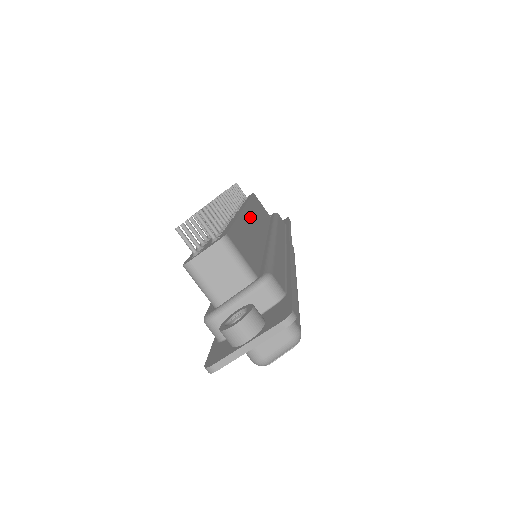
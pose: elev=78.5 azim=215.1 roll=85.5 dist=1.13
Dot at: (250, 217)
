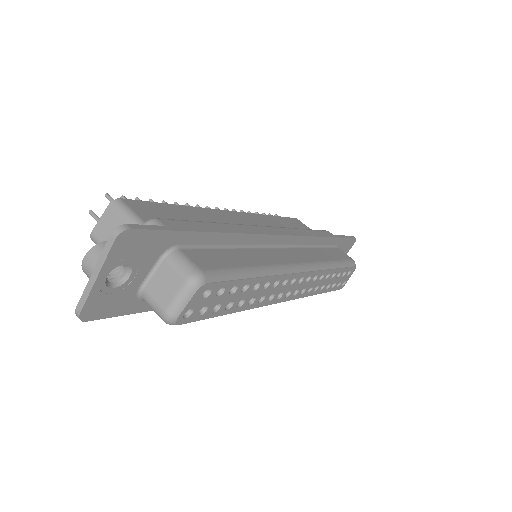
Dot at: (236, 217)
